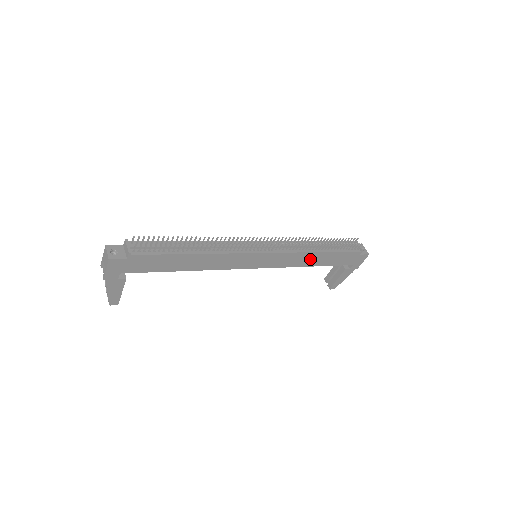
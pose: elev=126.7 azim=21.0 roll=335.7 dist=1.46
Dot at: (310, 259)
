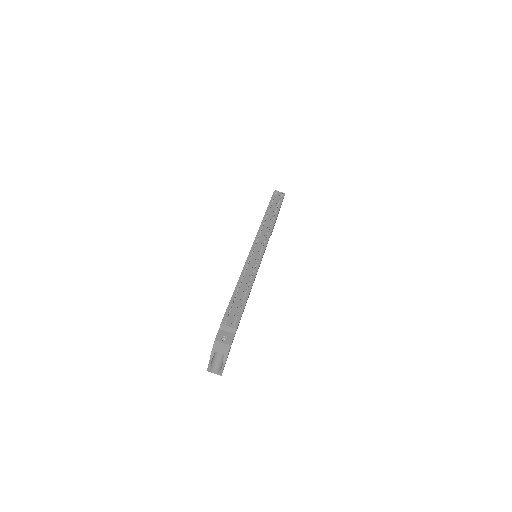
Dot at: occluded
